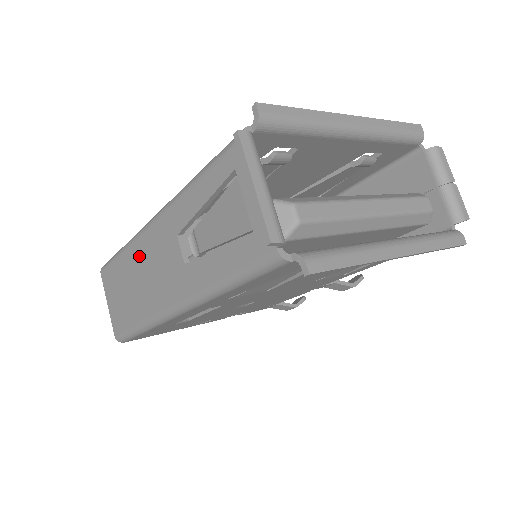
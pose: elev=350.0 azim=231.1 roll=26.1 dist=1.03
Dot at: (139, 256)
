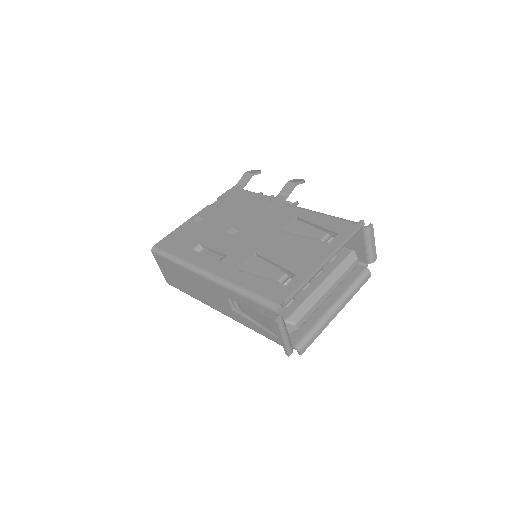
Dot at: (194, 279)
